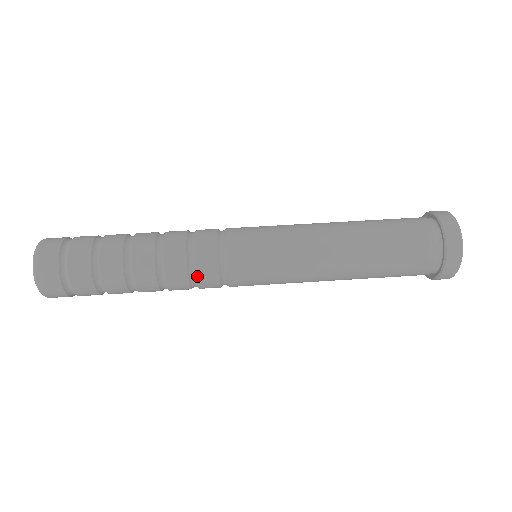
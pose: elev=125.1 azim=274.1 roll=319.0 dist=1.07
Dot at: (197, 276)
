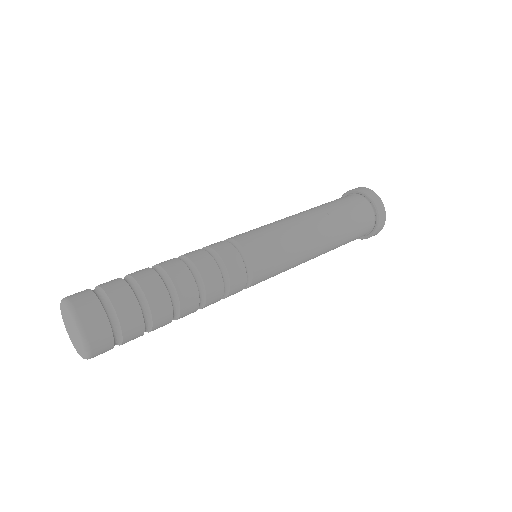
Dot at: (230, 284)
